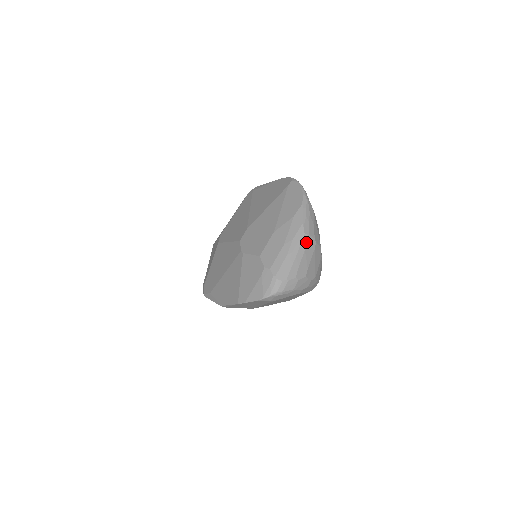
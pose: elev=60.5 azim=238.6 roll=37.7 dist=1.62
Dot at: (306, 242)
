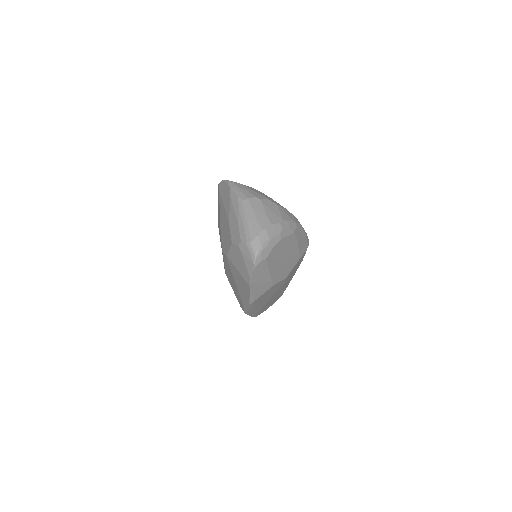
Dot at: (250, 204)
